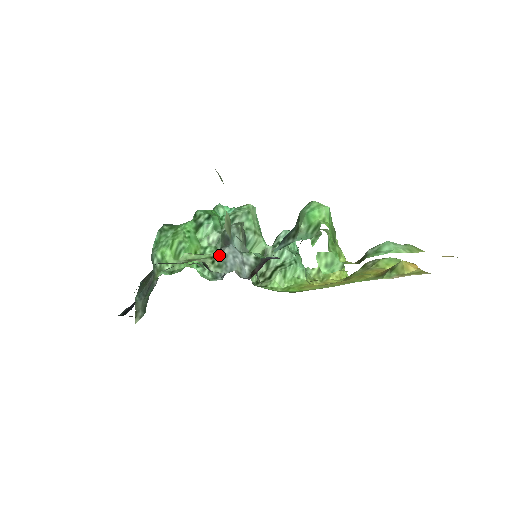
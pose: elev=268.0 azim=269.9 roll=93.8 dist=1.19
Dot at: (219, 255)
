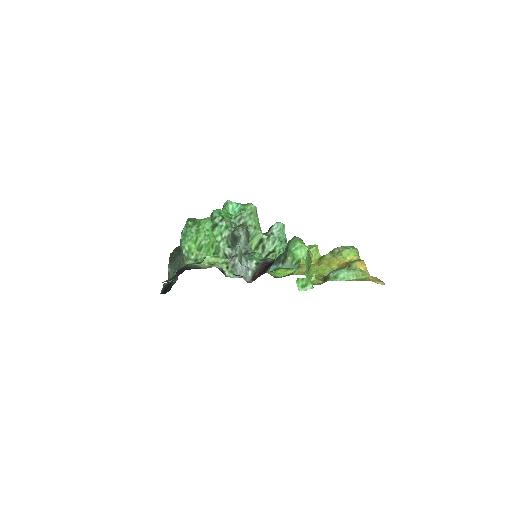
Dot at: (232, 263)
